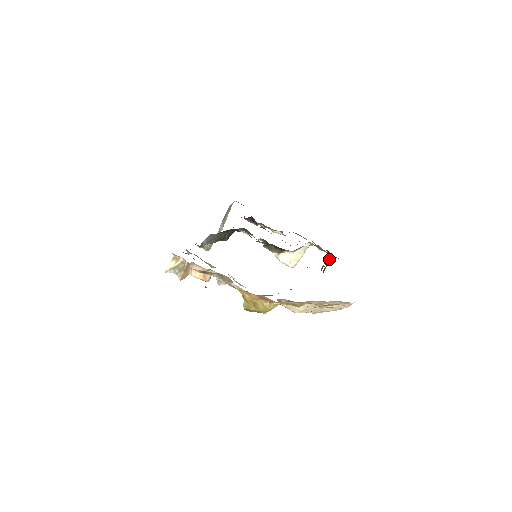
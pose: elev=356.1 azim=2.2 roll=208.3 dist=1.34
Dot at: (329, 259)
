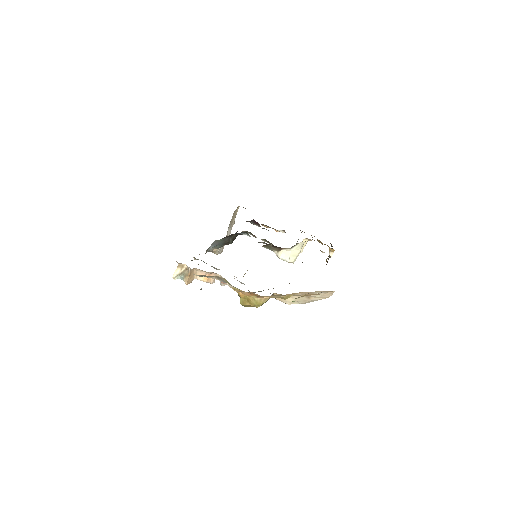
Dot at: (323, 252)
